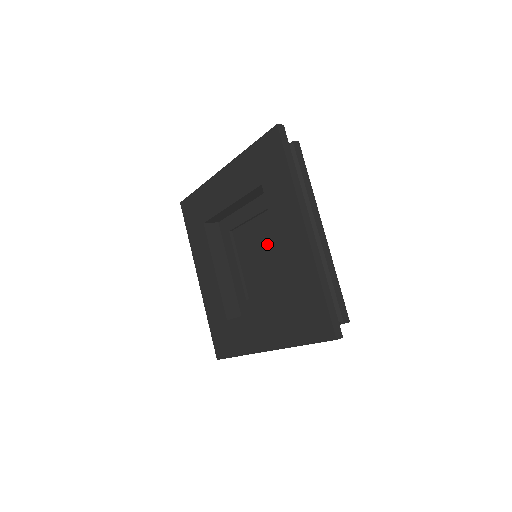
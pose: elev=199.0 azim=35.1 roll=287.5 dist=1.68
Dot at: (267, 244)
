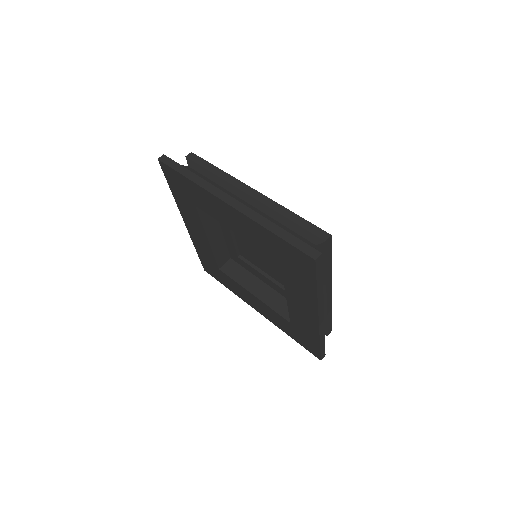
Dot at: occluded
